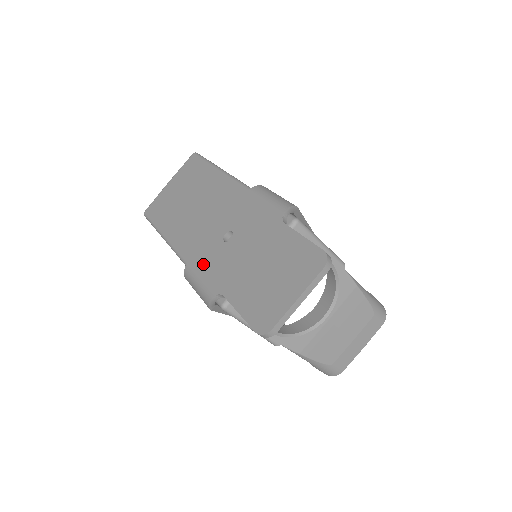
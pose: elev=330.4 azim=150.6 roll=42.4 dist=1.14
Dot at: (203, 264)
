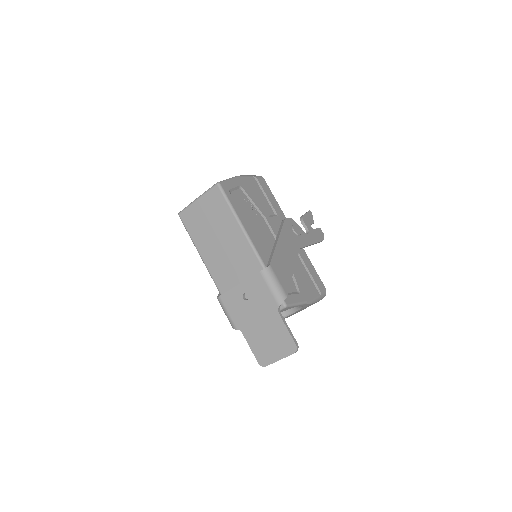
Dot at: (230, 305)
